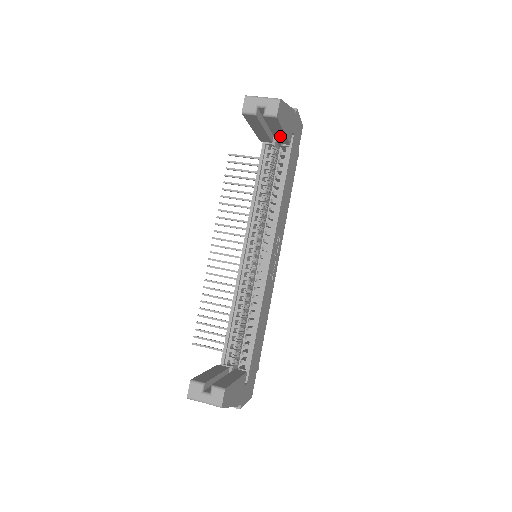
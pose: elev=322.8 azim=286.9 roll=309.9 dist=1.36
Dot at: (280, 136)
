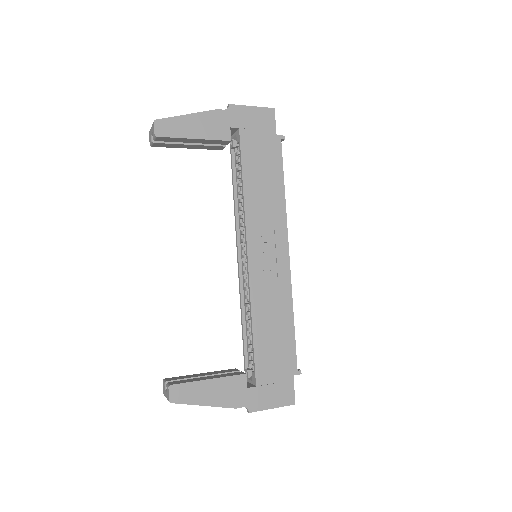
Dot at: (206, 141)
